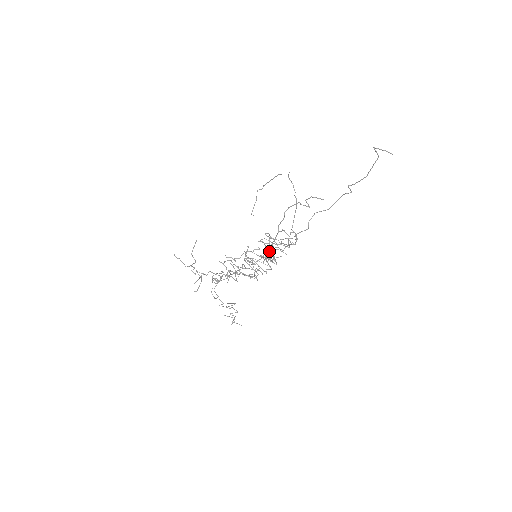
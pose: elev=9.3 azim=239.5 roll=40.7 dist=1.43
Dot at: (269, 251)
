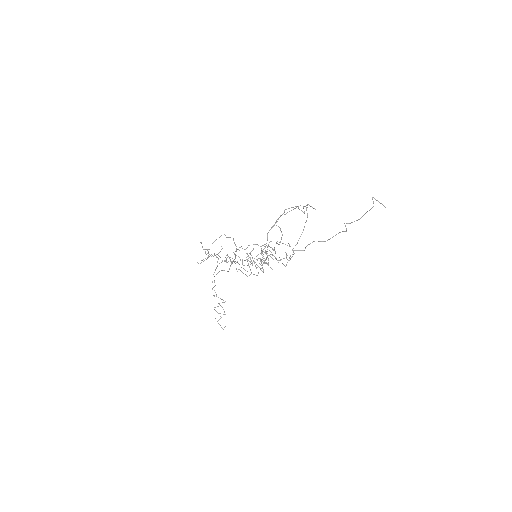
Dot at: (266, 251)
